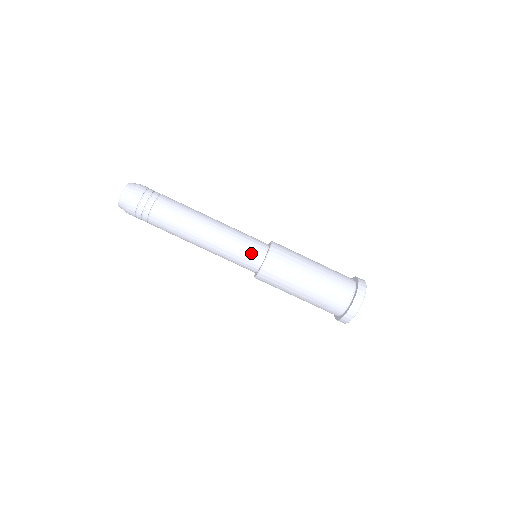
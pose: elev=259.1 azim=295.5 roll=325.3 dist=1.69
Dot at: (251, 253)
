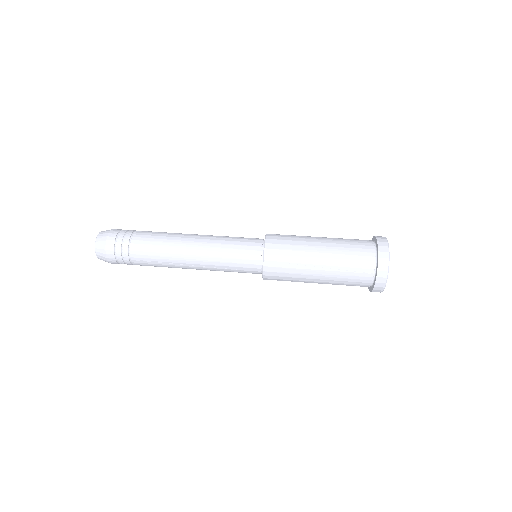
Dot at: (248, 245)
